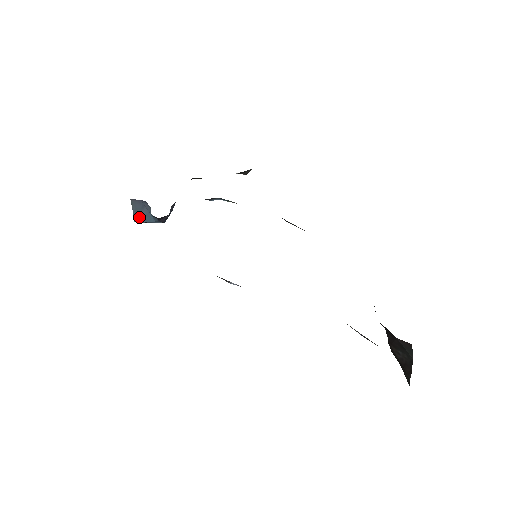
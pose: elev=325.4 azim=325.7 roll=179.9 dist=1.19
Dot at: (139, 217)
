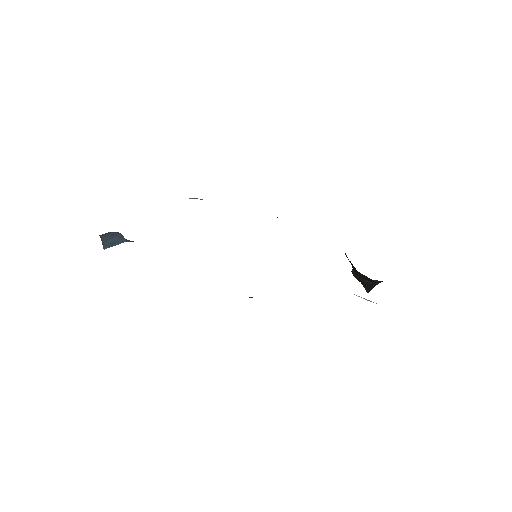
Dot at: (109, 245)
